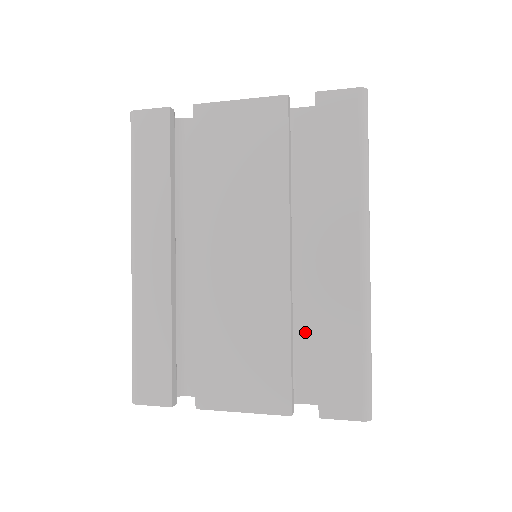
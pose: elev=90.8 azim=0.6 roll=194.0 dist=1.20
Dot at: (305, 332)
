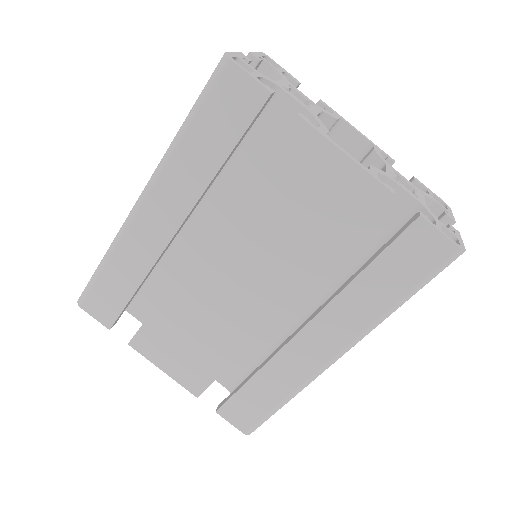
Dot at: (250, 345)
